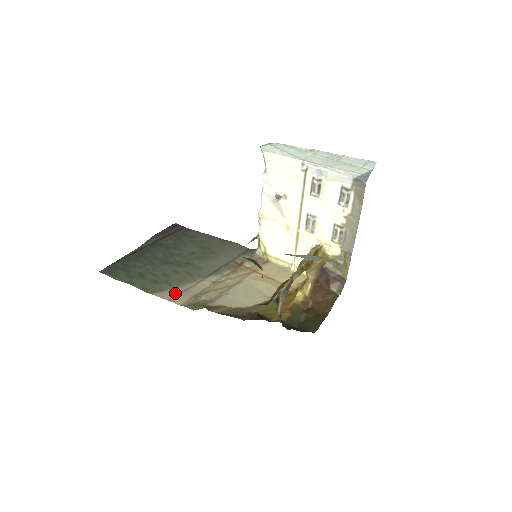
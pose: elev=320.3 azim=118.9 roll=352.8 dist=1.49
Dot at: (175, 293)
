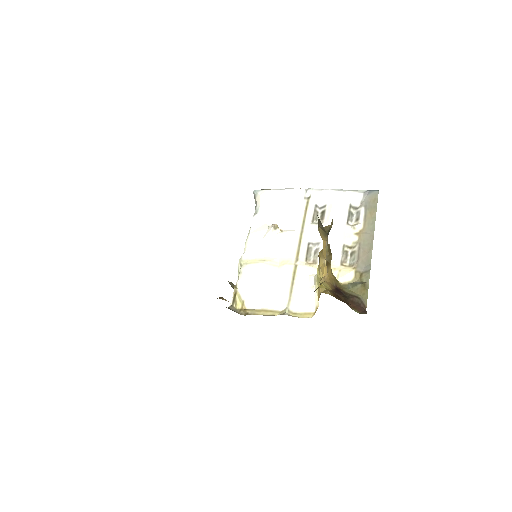
Dot at: occluded
